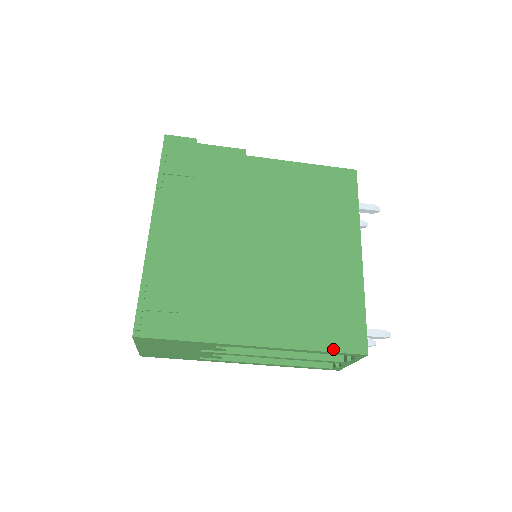
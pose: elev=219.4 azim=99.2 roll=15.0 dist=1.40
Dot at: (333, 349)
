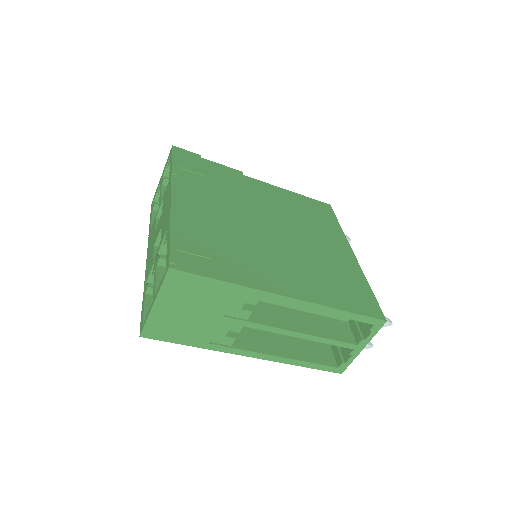
Dot at: (357, 312)
